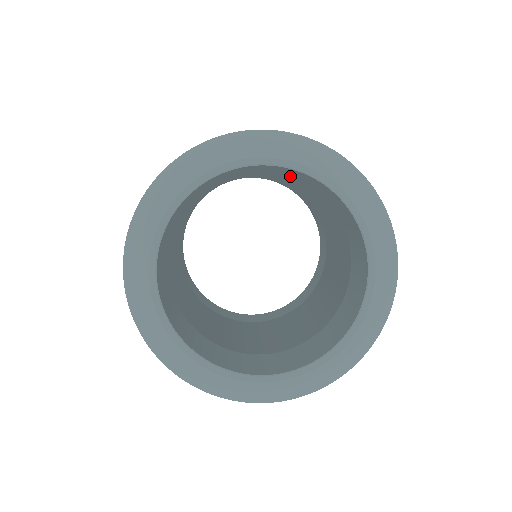
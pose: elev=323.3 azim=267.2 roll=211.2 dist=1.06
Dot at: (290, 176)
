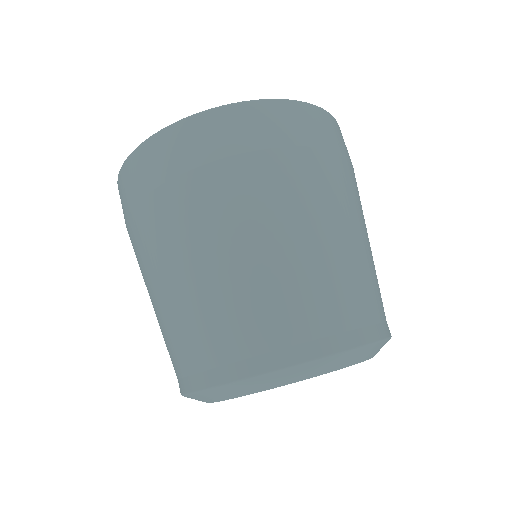
Dot at: occluded
